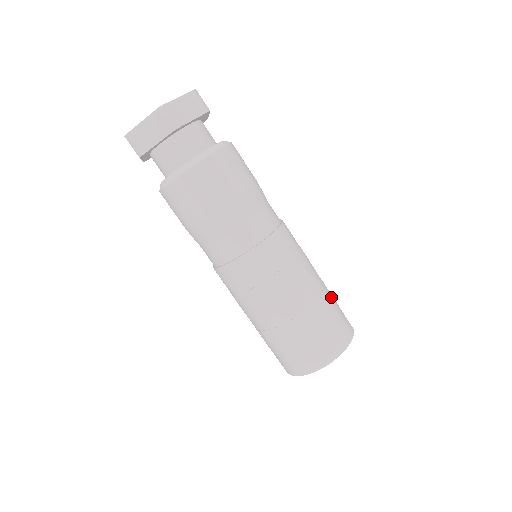
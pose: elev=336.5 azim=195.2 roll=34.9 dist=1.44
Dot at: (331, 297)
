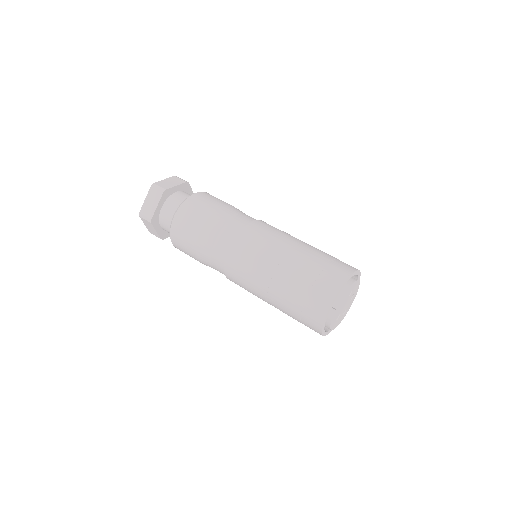
Dot at: (324, 252)
